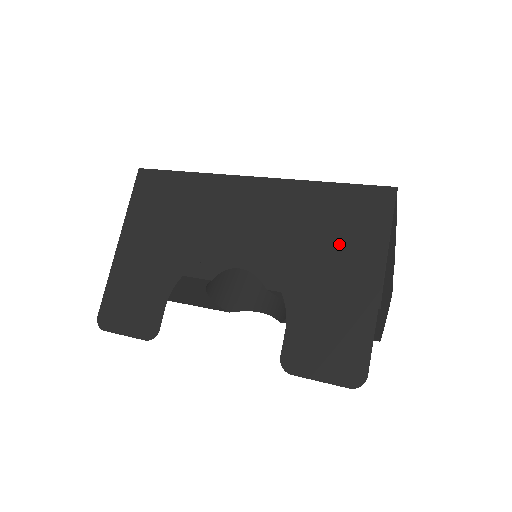
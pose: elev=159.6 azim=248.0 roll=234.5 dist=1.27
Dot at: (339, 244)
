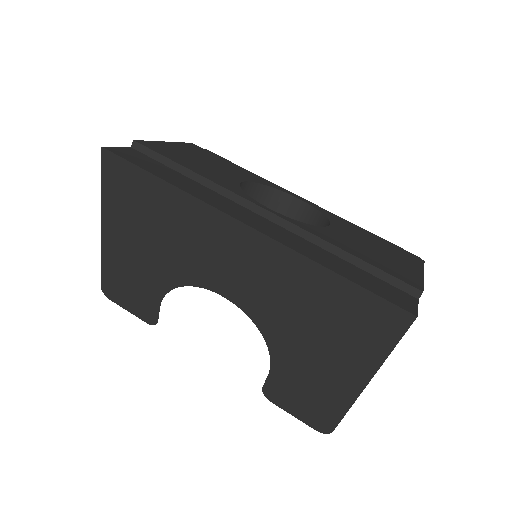
Dot at: (332, 337)
